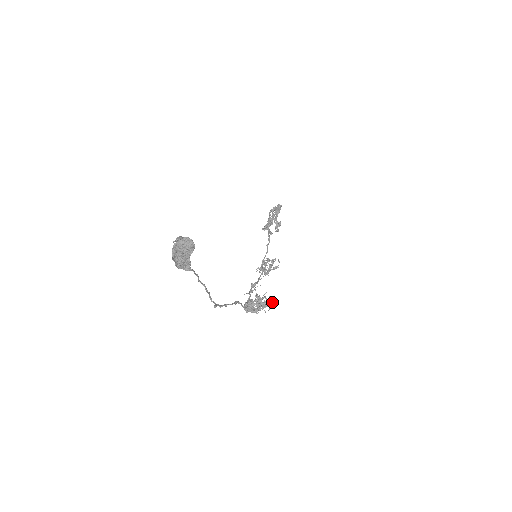
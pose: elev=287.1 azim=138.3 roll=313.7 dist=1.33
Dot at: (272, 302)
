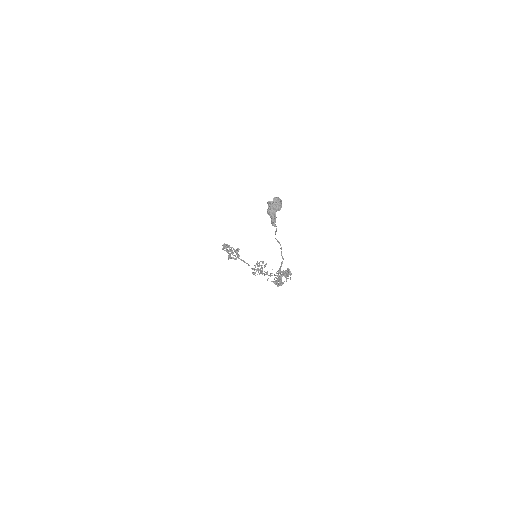
Dot at: (290, 272)
